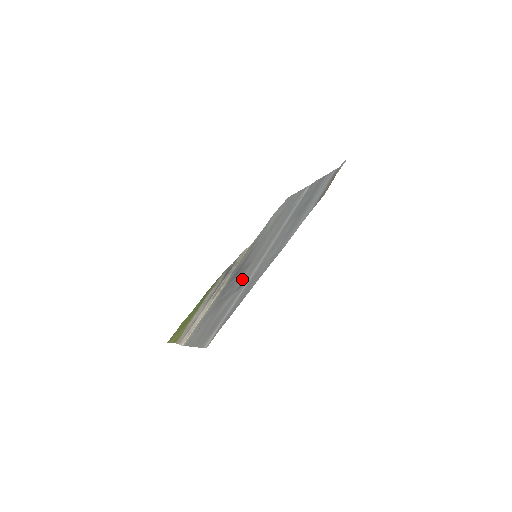
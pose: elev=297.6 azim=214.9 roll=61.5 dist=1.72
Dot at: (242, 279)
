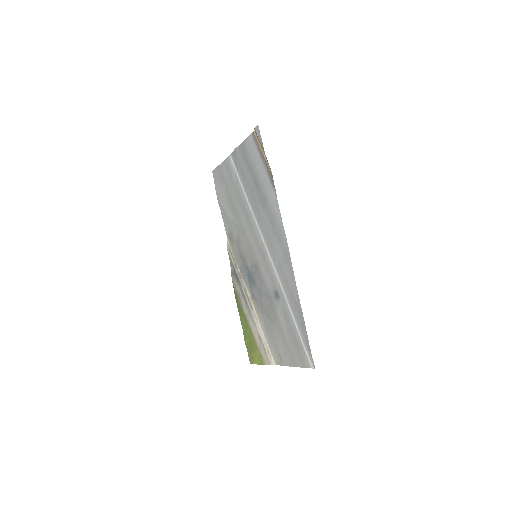
Dot at: (269, 286)
